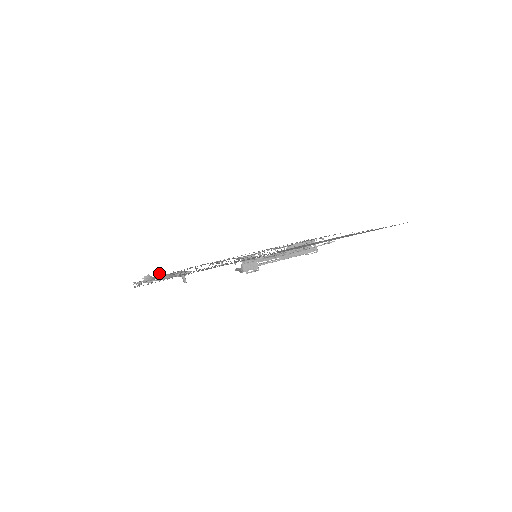
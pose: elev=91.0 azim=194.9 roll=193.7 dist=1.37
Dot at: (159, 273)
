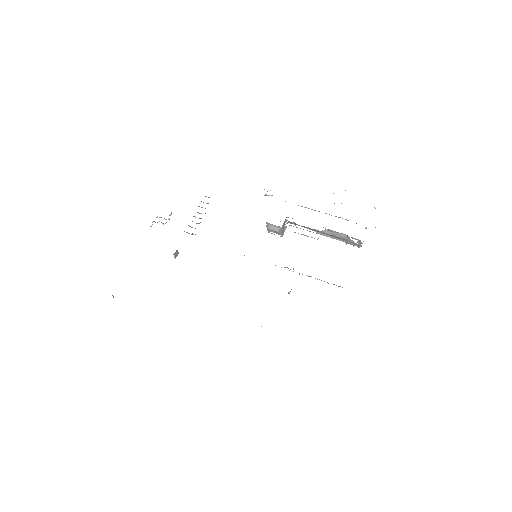
Dot at: occluded
